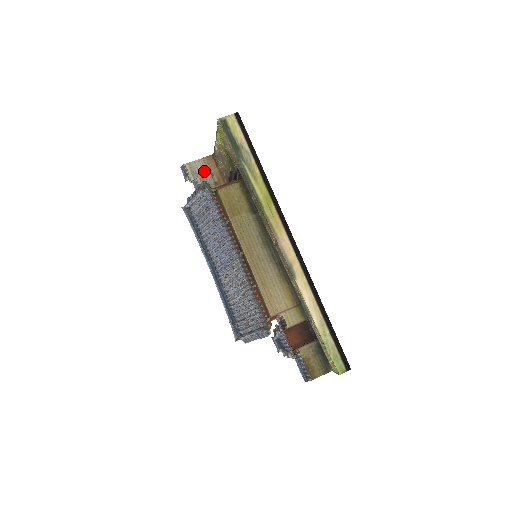
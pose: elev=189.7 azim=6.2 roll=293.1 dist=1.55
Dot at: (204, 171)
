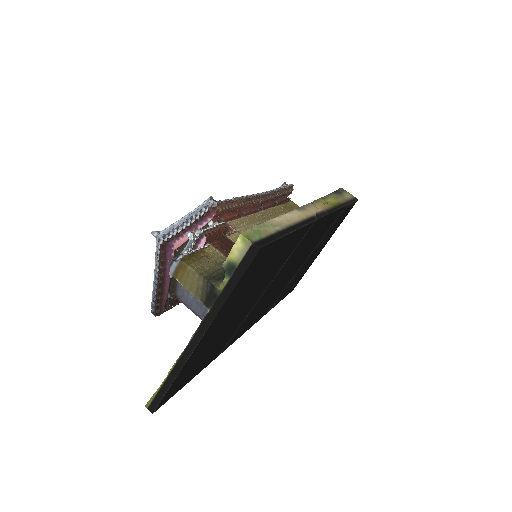
Dot at: occluded
